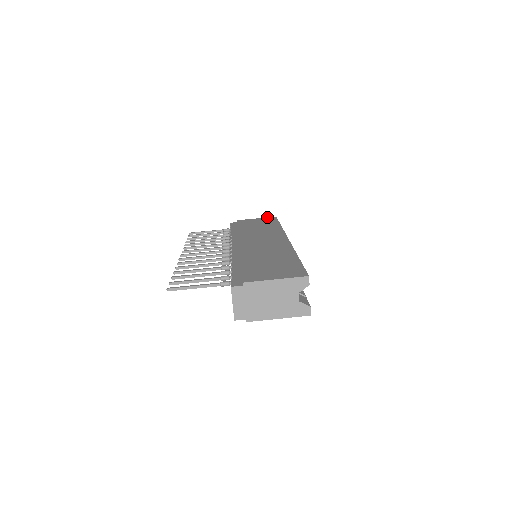
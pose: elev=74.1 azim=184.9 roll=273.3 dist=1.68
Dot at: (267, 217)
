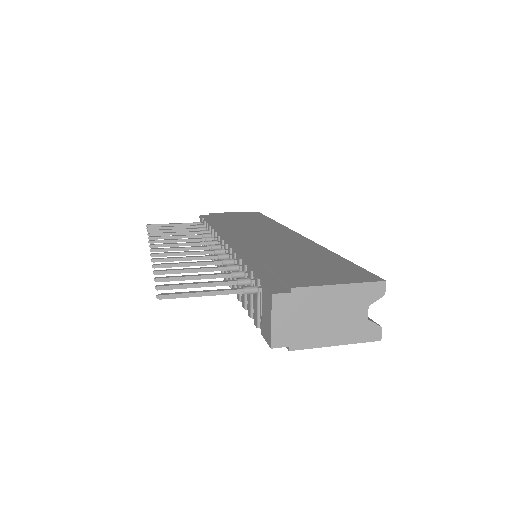
Dot at: occluded
